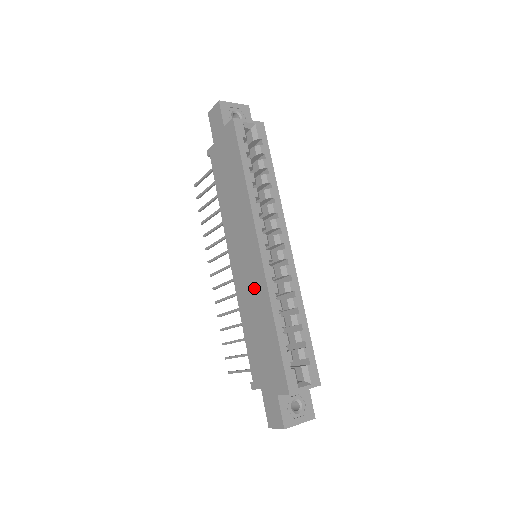
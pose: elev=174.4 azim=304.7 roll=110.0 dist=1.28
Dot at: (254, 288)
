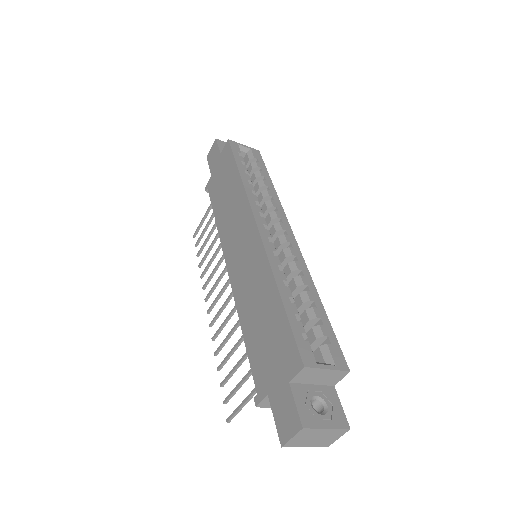
Dot at: (253, 272)
